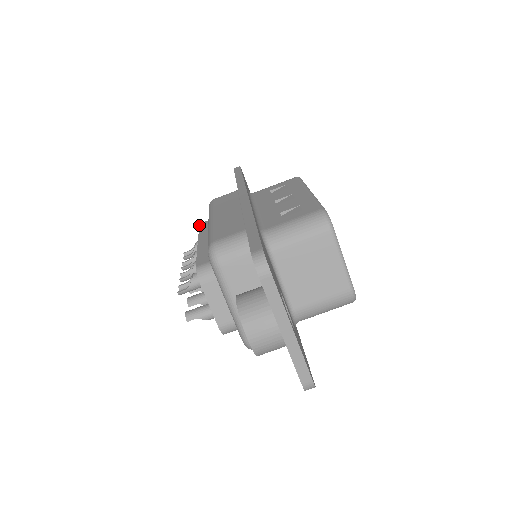
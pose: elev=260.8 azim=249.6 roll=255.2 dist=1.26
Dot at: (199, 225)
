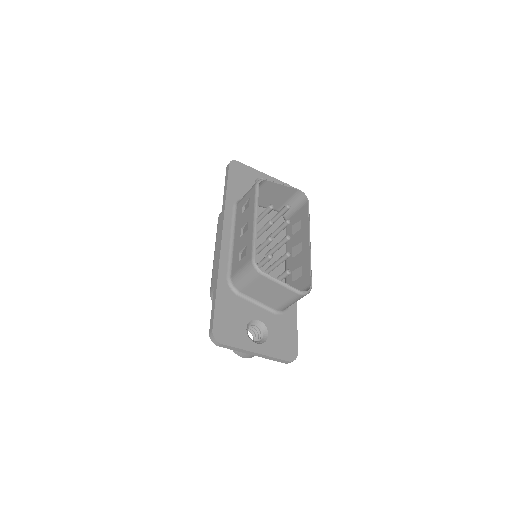
Dot at: occluded
